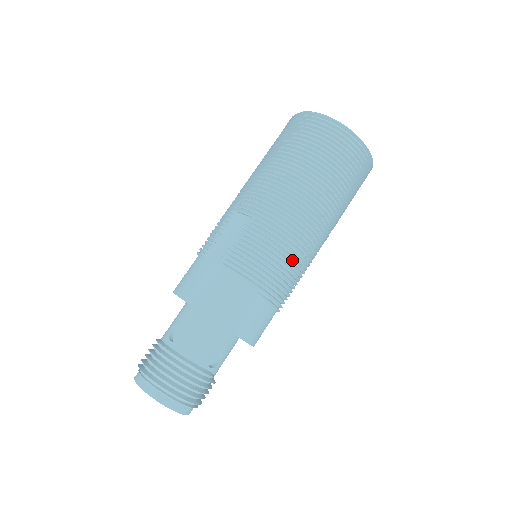
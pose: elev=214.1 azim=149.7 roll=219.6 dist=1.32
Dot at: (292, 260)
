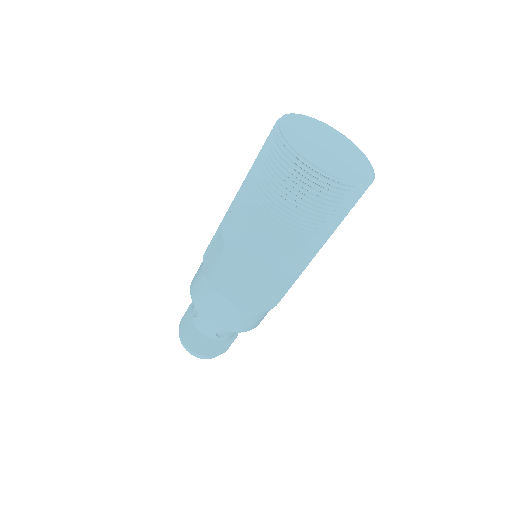
Dot at: (265, 283)
